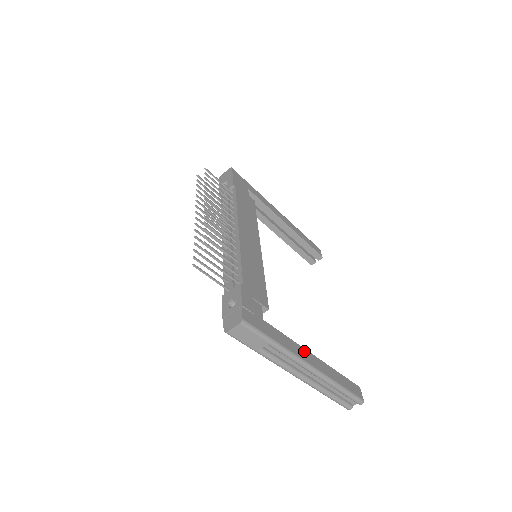
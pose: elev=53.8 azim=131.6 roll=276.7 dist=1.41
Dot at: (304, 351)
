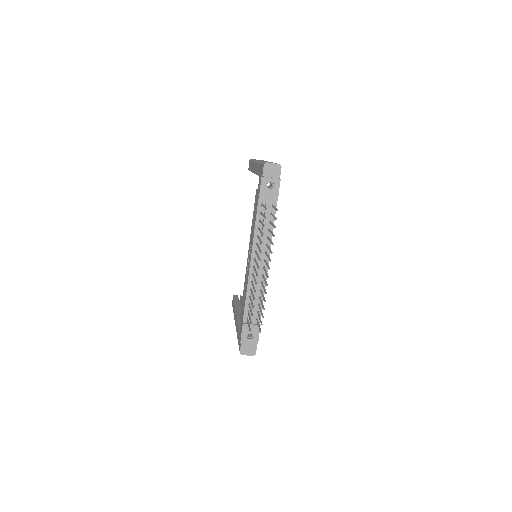
Dot at: occluded
